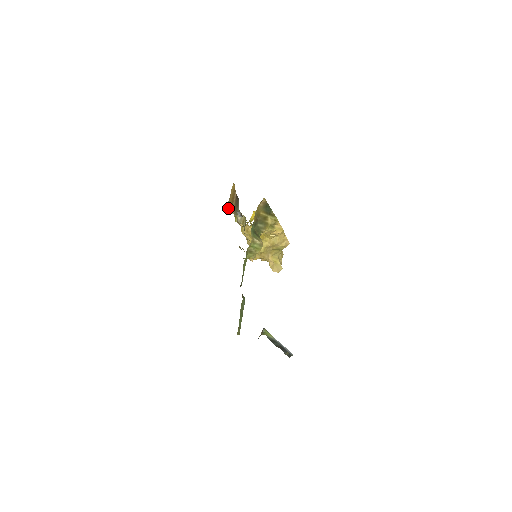
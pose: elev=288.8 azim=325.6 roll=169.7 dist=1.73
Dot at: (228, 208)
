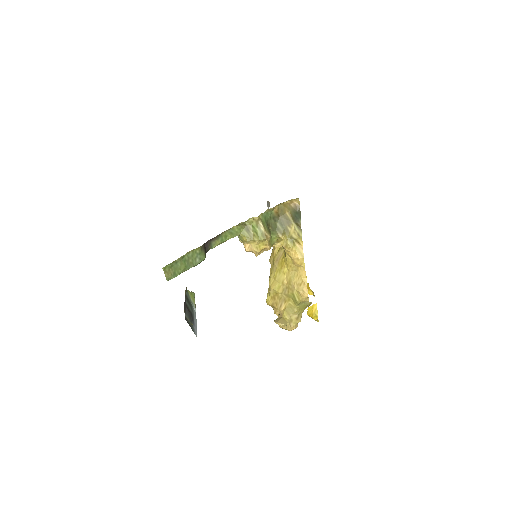
Dot at: occluded
